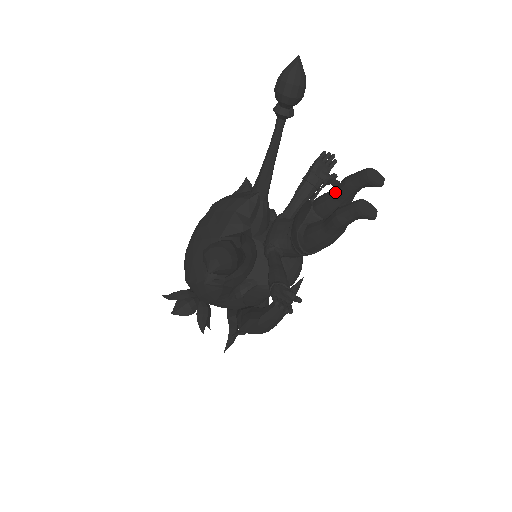
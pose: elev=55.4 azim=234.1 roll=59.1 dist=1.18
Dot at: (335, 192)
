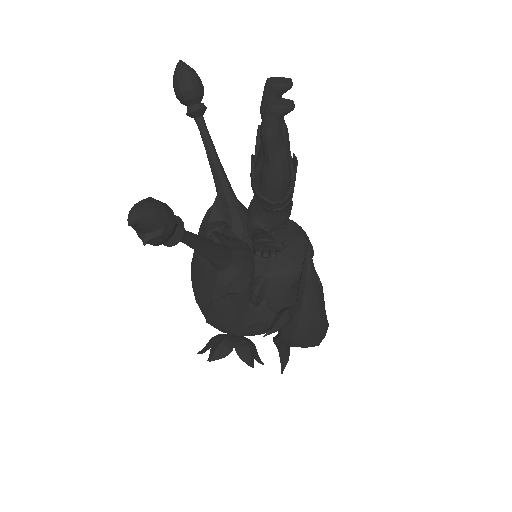
Dot at: occluded
